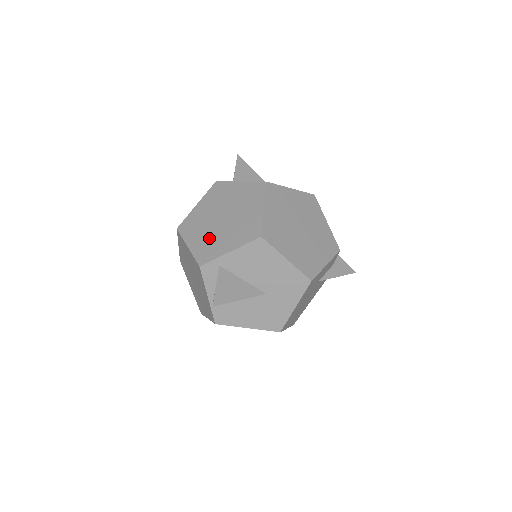
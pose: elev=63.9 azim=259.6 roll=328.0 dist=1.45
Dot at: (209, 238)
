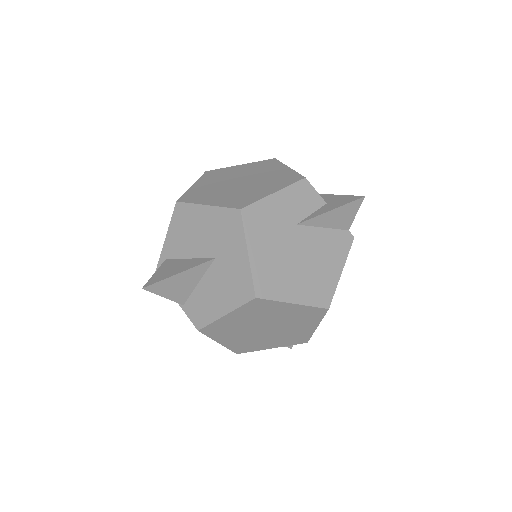
Dot at: occluded
